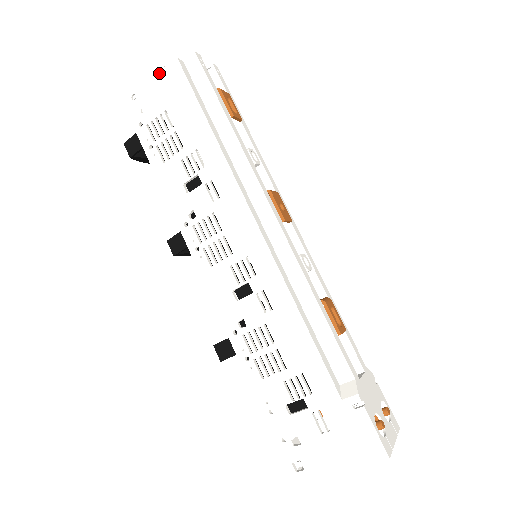
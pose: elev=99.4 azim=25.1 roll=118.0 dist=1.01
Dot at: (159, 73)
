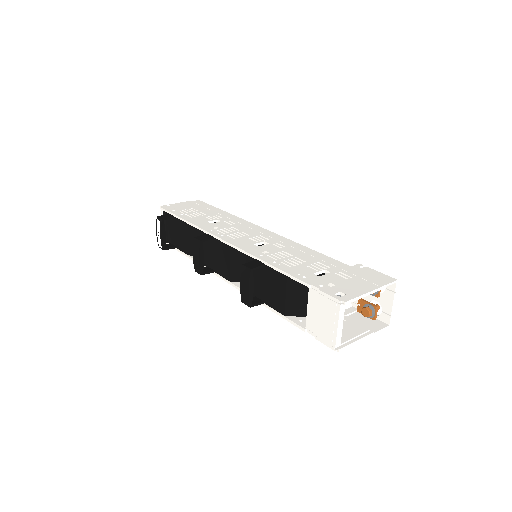
Dot at: (187, 202)
